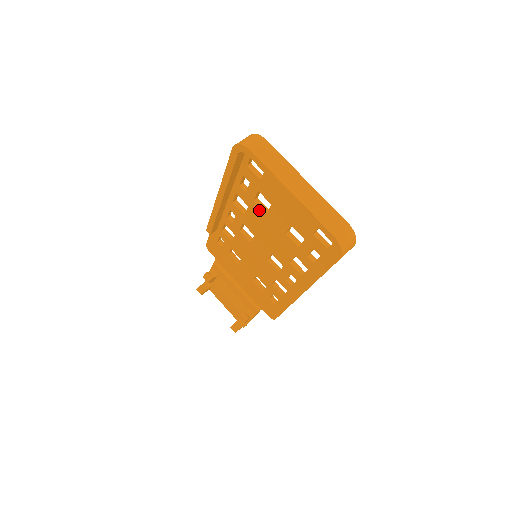
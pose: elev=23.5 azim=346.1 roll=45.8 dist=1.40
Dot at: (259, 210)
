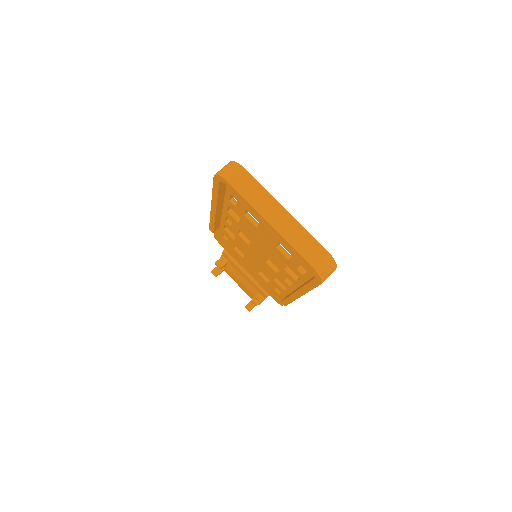
Dot at: (250, 224)
